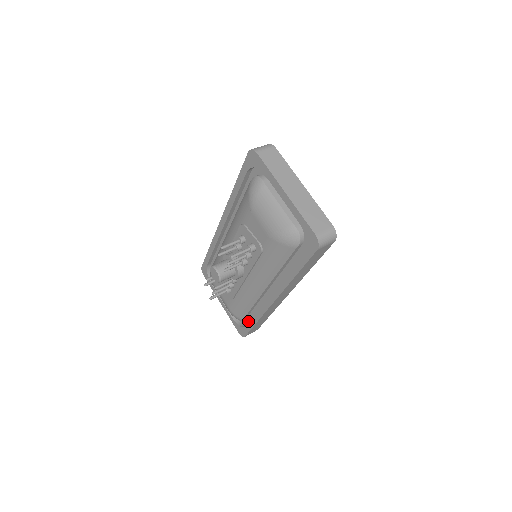
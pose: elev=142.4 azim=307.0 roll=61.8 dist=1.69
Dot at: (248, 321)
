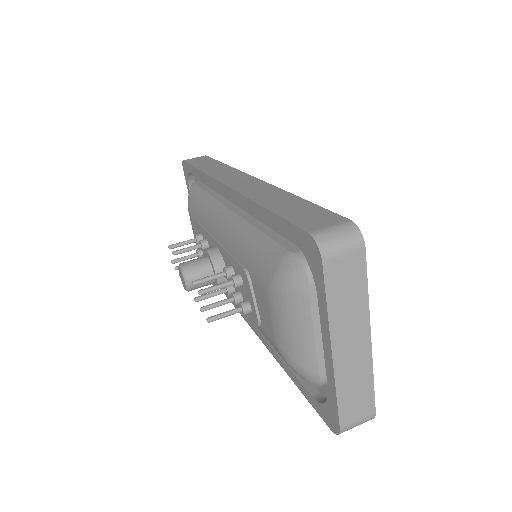
Dot at: occluded
